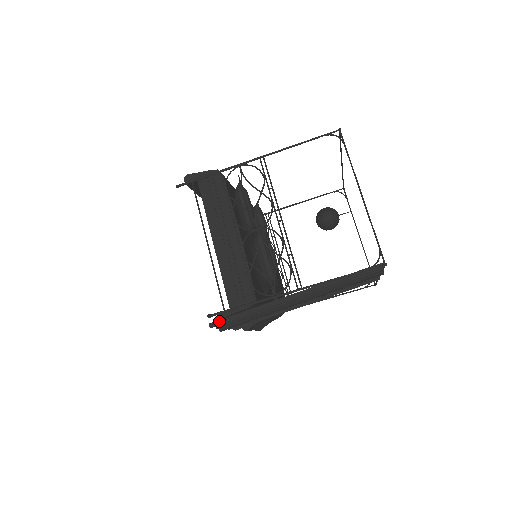
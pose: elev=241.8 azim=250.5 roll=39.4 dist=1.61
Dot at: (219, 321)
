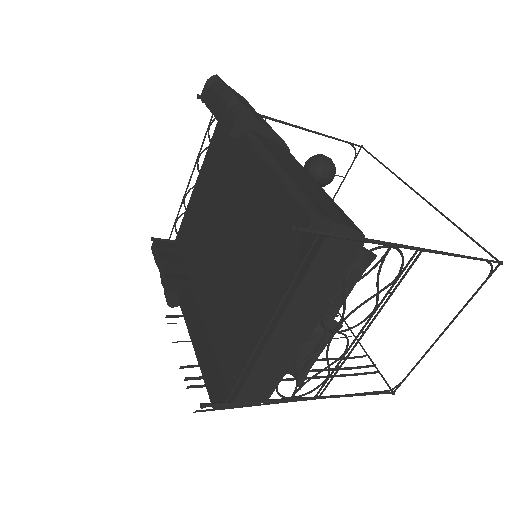
Dot at: (210, 410)
